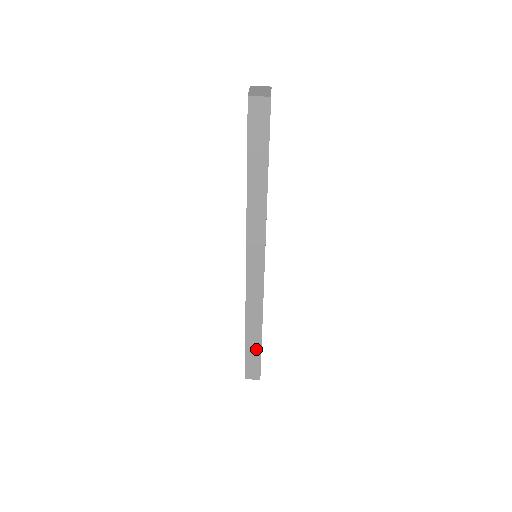
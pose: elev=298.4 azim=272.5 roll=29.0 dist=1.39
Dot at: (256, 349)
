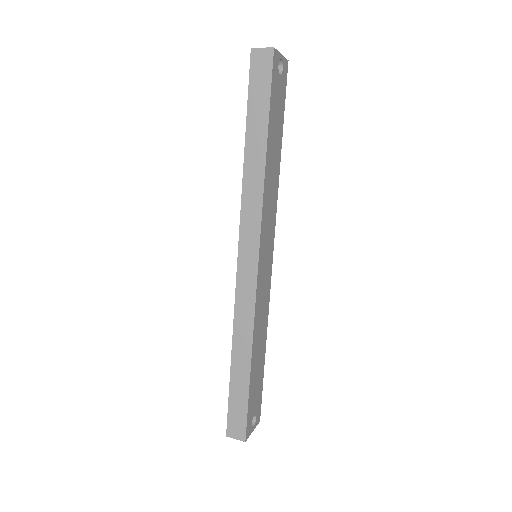
Dot at: (243, 388)
